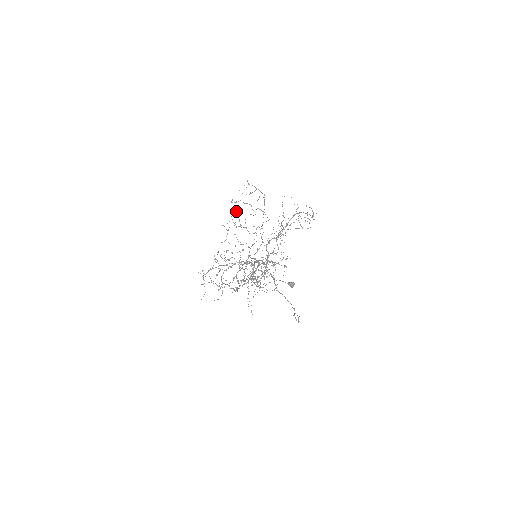
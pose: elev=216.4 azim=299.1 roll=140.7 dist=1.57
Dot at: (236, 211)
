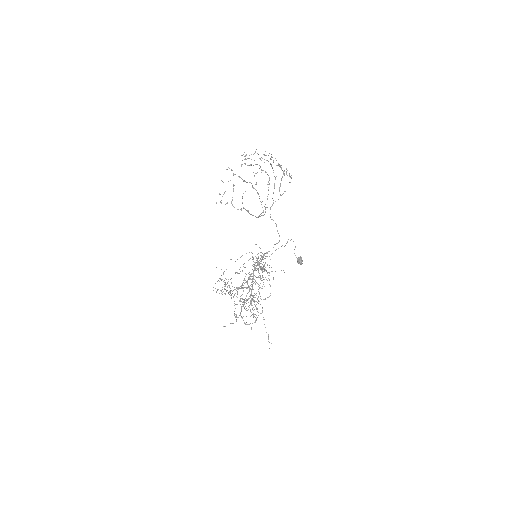
Dot at: (241, 165)
